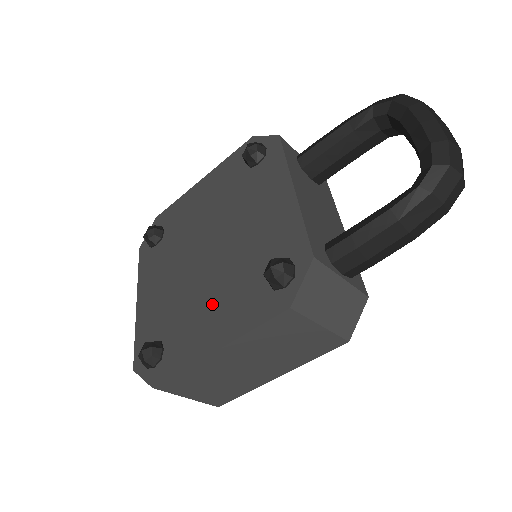
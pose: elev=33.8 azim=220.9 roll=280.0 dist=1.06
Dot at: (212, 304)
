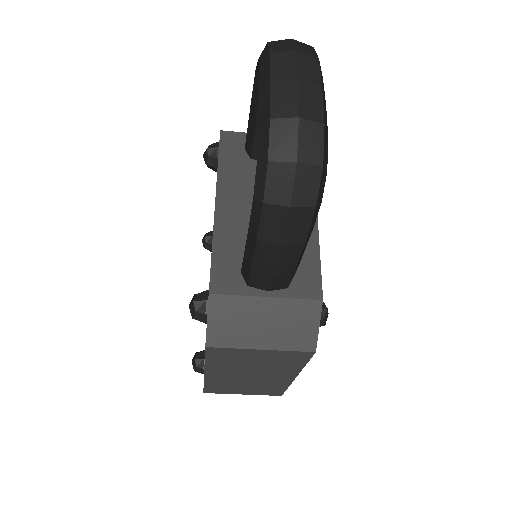
Dot at: occluded
